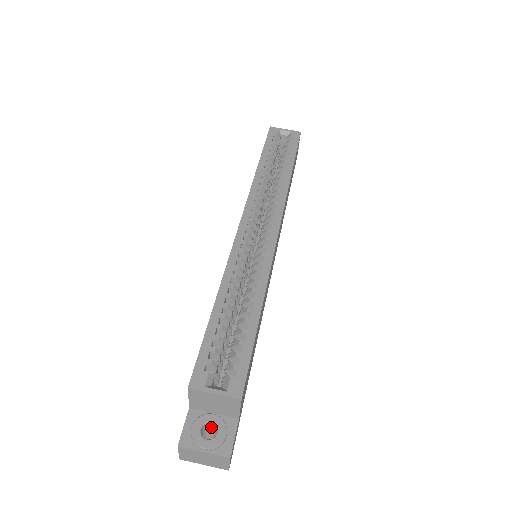
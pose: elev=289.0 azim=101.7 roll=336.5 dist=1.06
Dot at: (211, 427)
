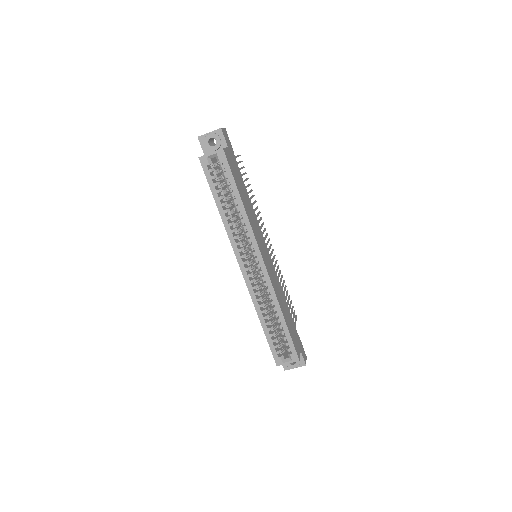
Dot at: occluded
